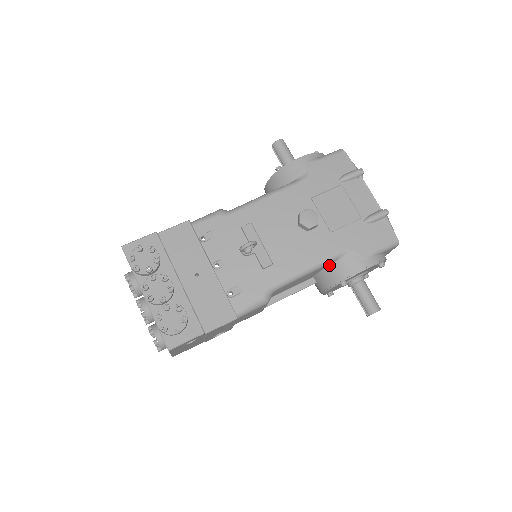
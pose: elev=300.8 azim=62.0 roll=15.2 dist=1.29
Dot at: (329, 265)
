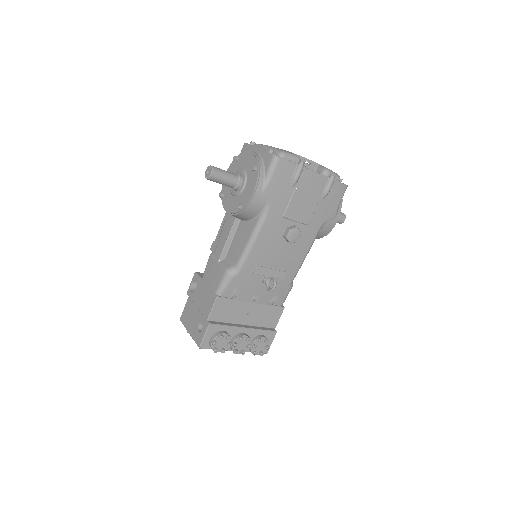
Dot at: occluded
